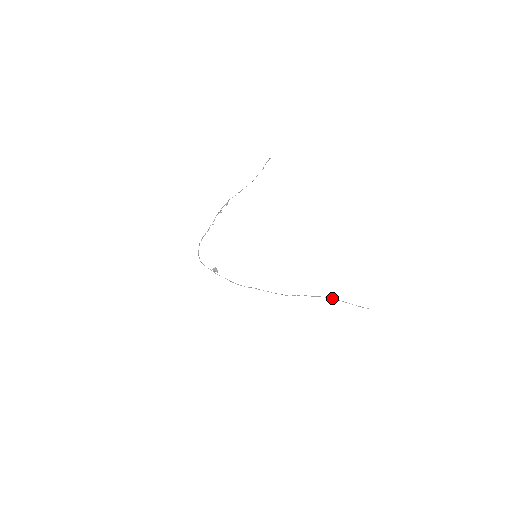
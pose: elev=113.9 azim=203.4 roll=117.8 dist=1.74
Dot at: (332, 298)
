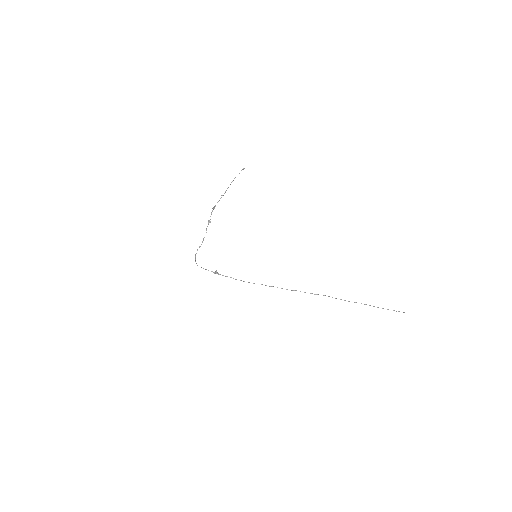
Dot at: occluded
